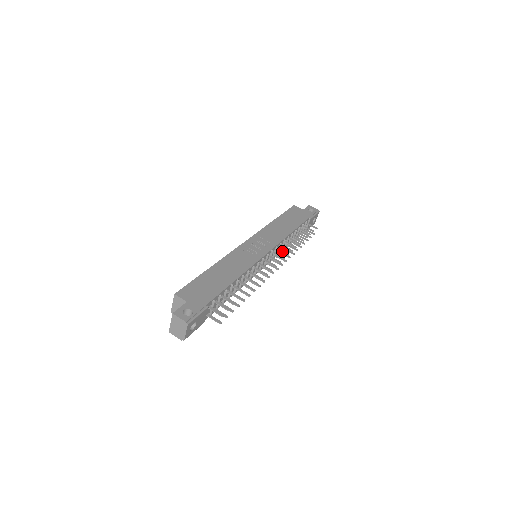
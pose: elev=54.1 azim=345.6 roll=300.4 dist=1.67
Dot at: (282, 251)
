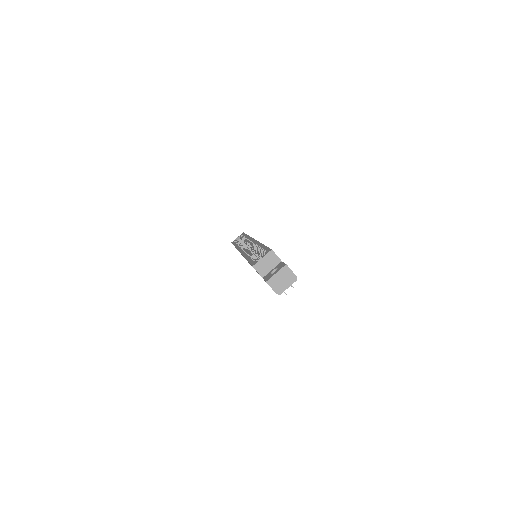
Dot at: occluded
